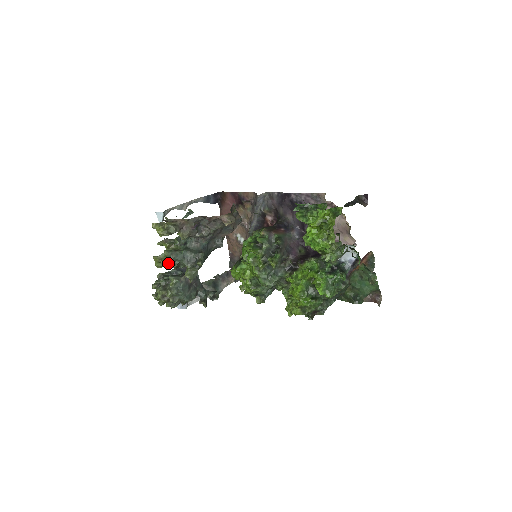
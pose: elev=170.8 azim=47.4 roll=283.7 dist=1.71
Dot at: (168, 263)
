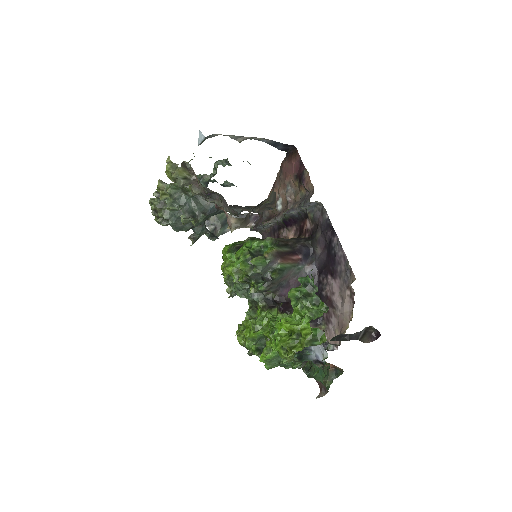
Dot at: (166, 199)
